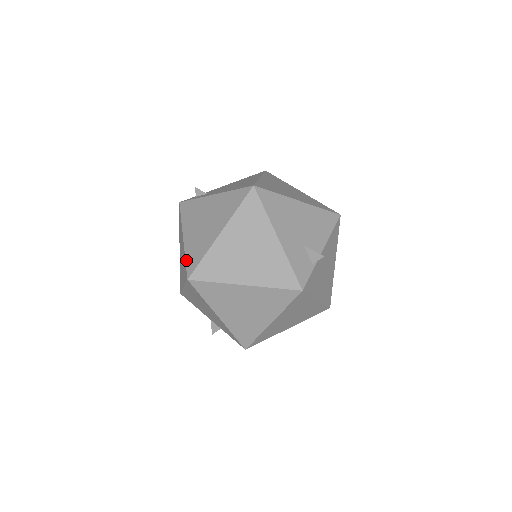
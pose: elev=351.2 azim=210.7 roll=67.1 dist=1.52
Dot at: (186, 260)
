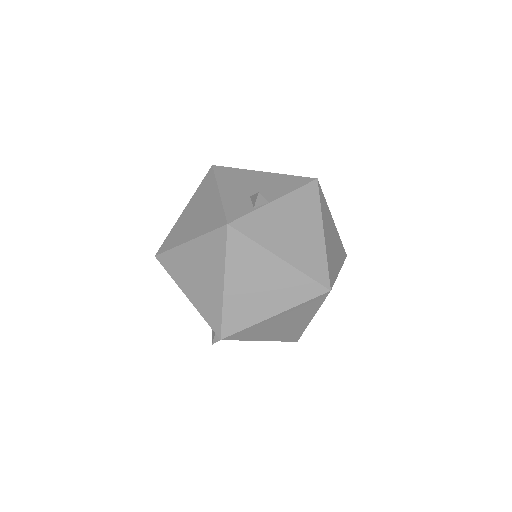
Dot at: occluded
